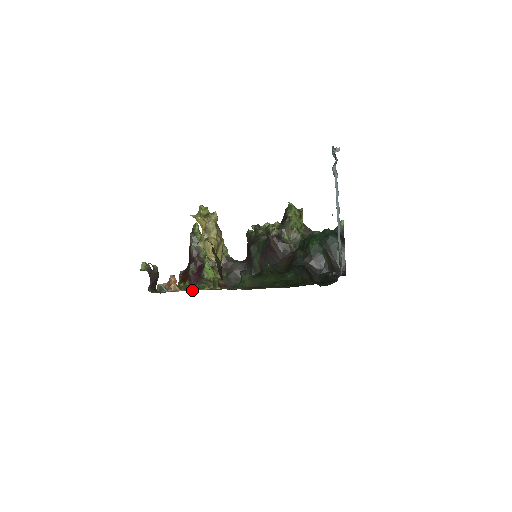
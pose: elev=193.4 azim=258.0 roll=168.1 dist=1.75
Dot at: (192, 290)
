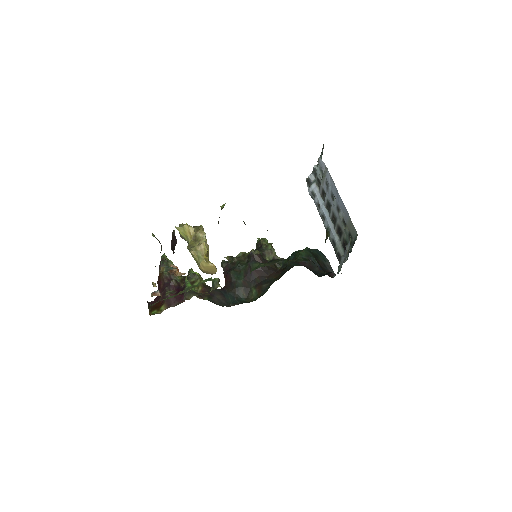
Dot at: occluded
